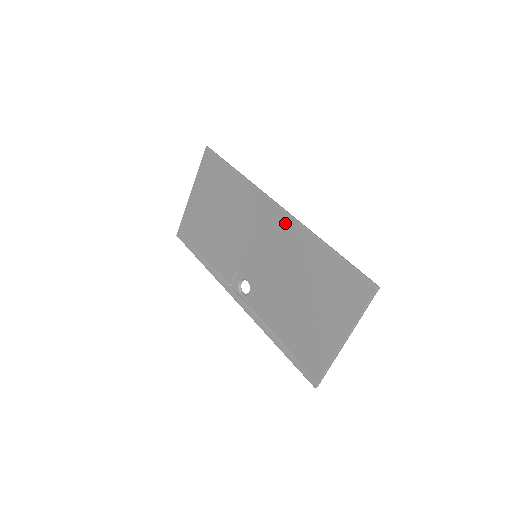
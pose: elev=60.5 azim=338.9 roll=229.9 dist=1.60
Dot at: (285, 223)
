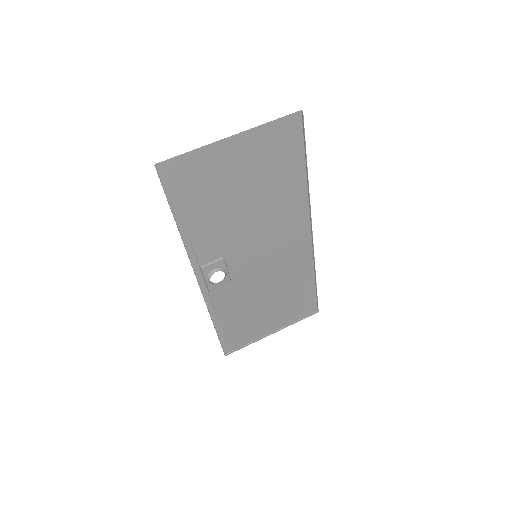
Dot at: (301, 222)
